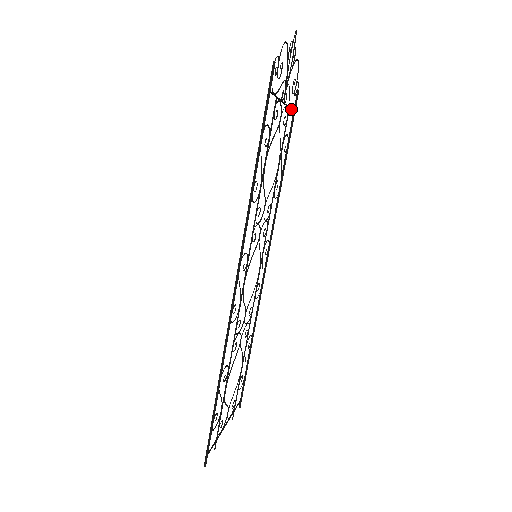
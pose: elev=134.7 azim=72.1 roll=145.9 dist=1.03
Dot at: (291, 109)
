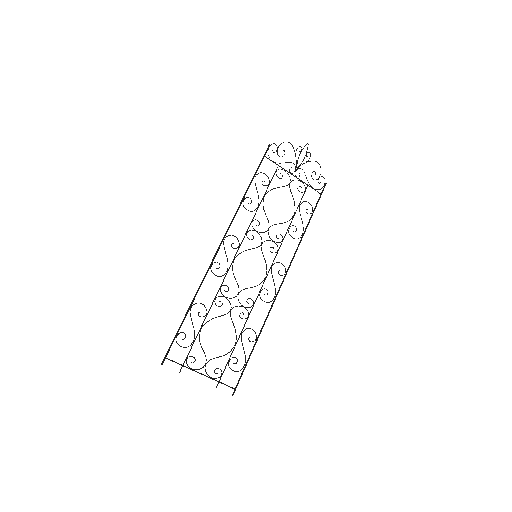
Dot at: (312, 188)
